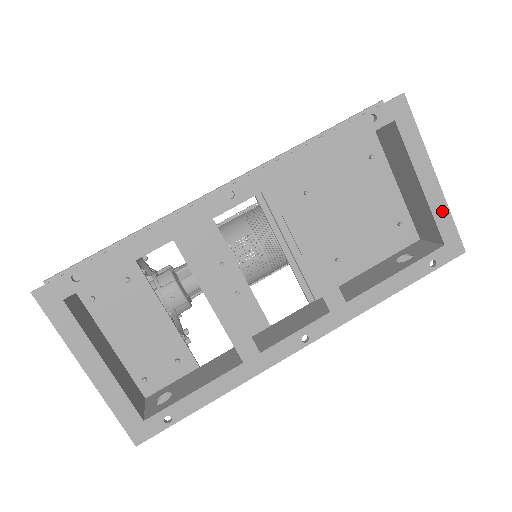
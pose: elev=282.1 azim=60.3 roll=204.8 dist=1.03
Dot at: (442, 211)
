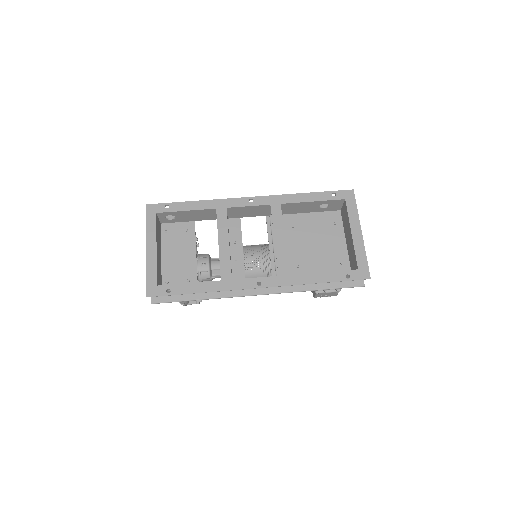
Dot at: (361, 251)
